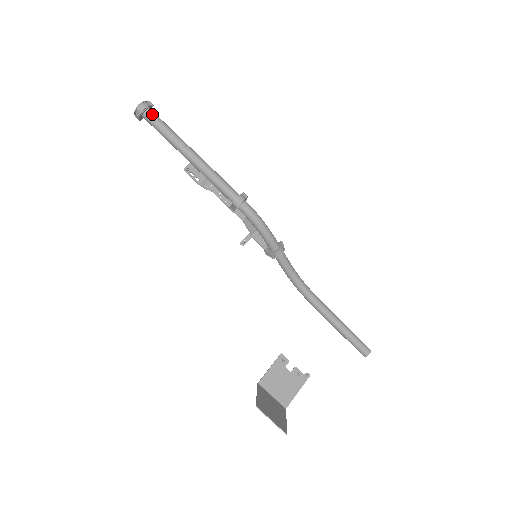
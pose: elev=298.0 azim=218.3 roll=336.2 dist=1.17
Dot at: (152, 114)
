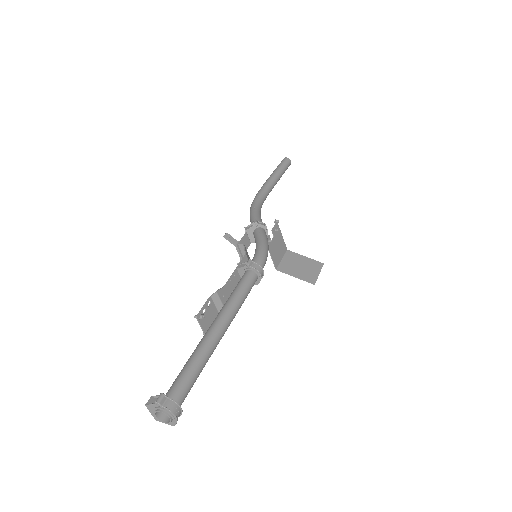
Dot at: (183, 396)
